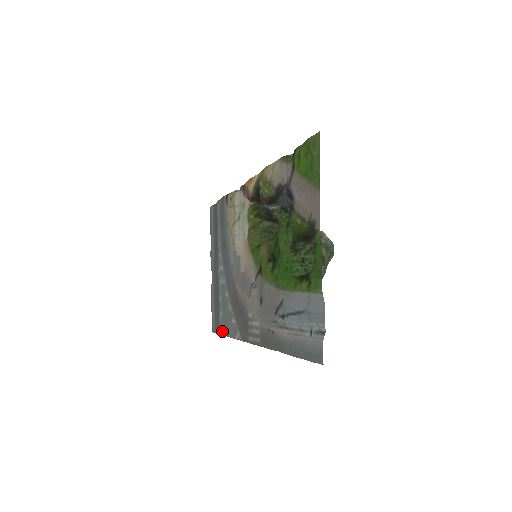
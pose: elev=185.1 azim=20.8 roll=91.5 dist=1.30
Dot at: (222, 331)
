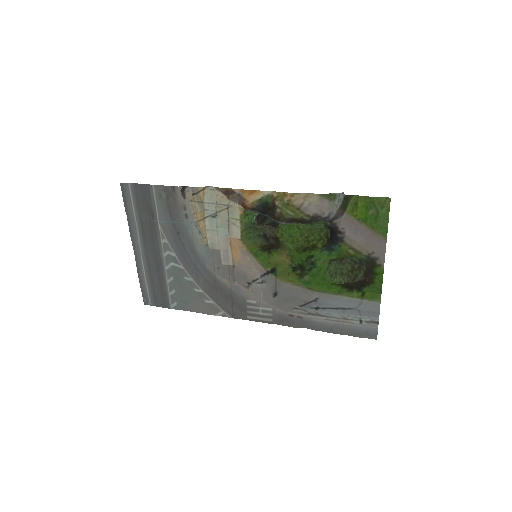
Dot at: (177, 307)
